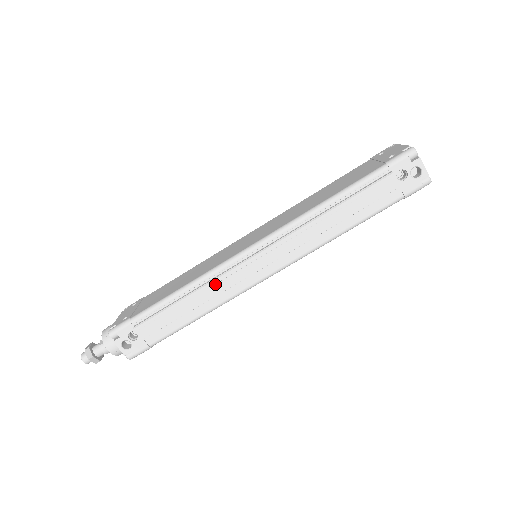
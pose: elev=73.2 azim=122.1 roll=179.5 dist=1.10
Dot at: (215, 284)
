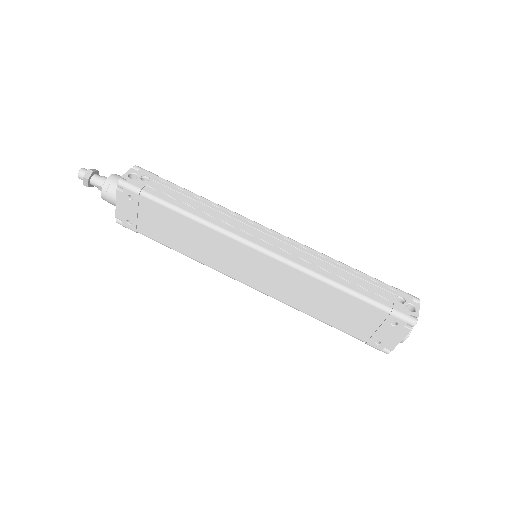
Dot at: (229, 216)
